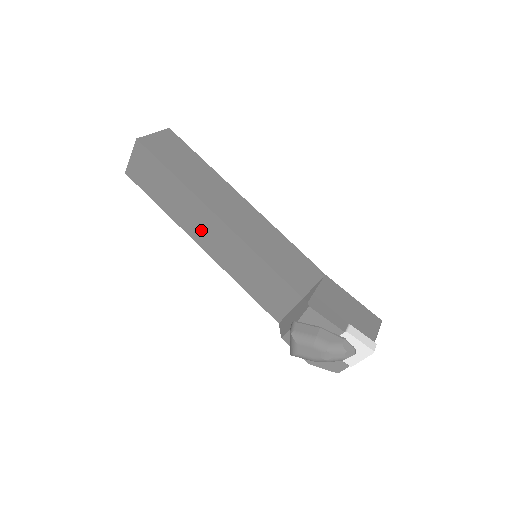
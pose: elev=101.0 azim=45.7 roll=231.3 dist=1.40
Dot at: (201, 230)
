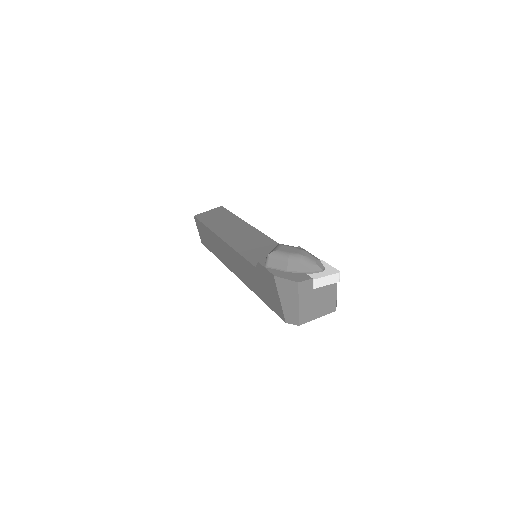
Dot at: (230, 231)
